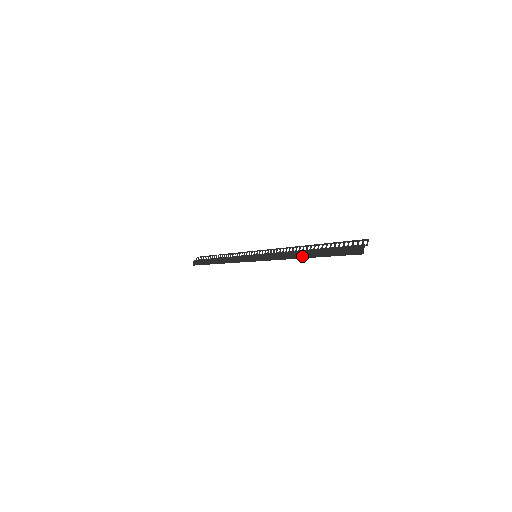
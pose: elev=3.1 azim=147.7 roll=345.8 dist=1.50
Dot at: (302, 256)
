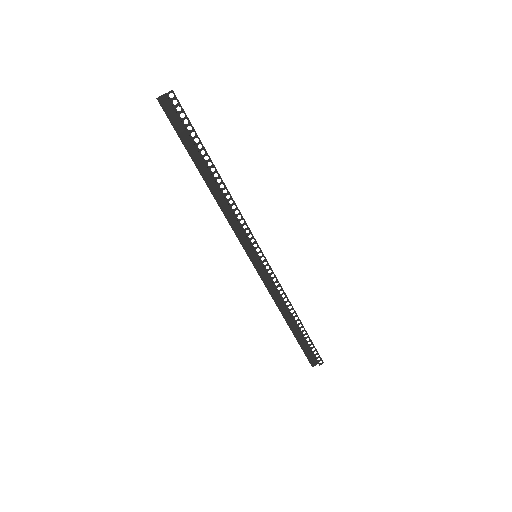
Dot at: (208, 182)
